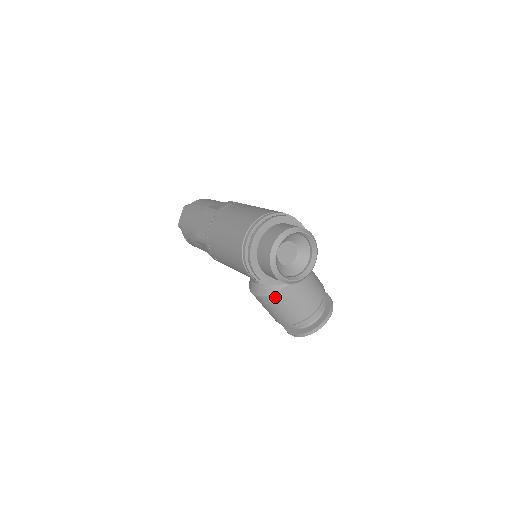
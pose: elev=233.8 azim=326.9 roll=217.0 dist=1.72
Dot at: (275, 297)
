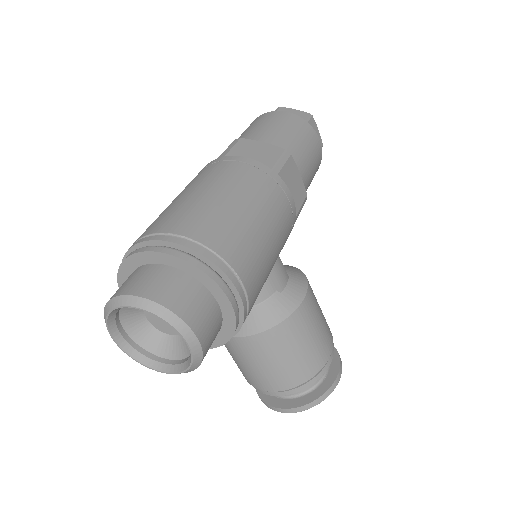
Dot at: occluded
